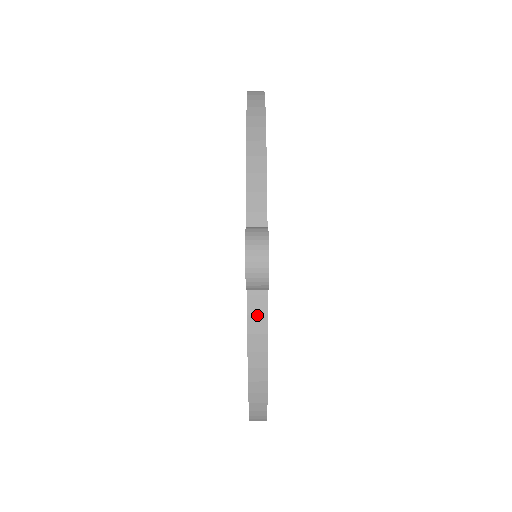
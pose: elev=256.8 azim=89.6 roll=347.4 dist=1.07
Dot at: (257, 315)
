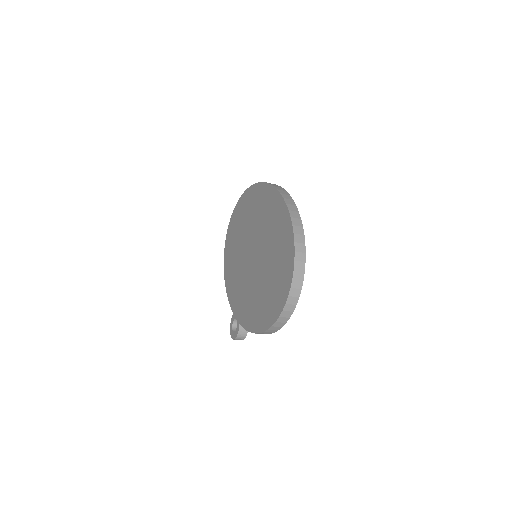
Dot at: occluded
